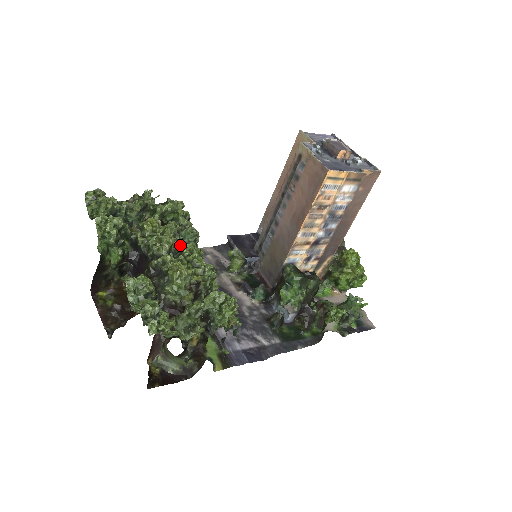
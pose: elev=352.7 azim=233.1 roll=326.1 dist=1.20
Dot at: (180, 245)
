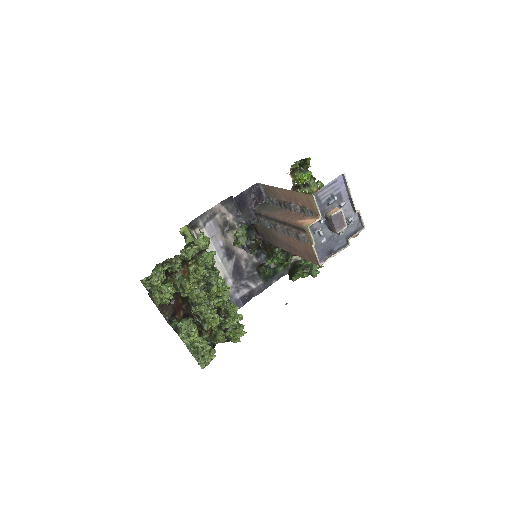
Dot at: (207, 284)
